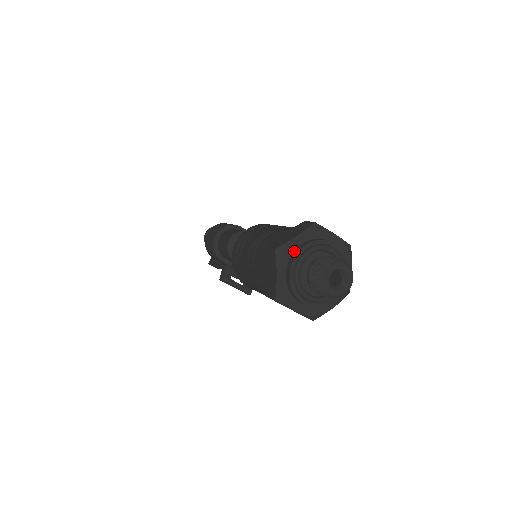
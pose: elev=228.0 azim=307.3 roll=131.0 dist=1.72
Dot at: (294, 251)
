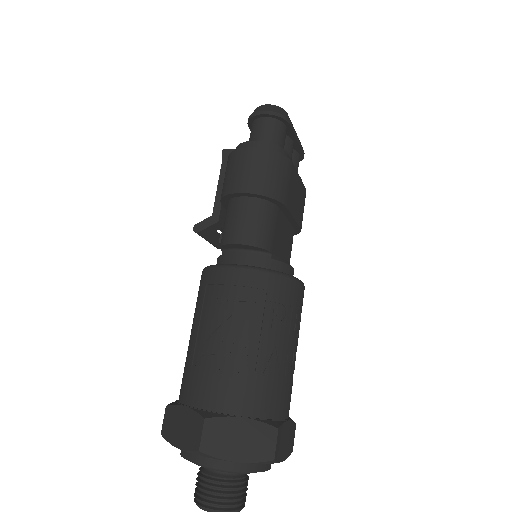
Dot at: occluded
